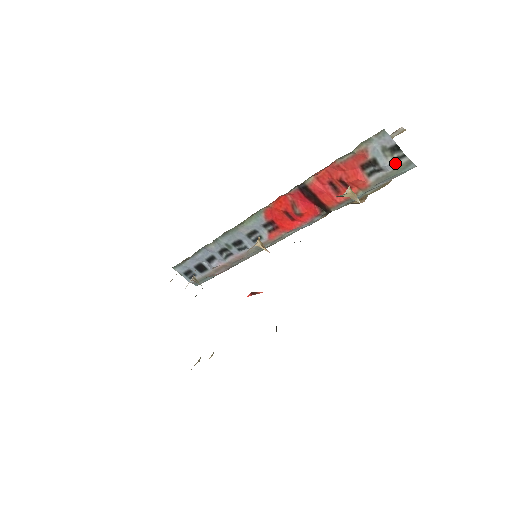
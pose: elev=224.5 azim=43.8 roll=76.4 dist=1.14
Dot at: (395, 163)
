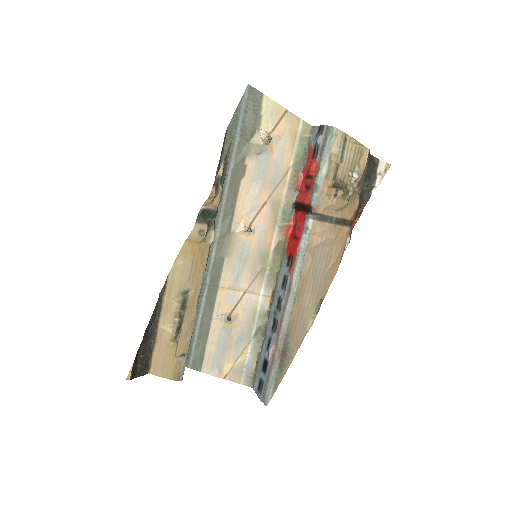
Dot at: (322, 135)
